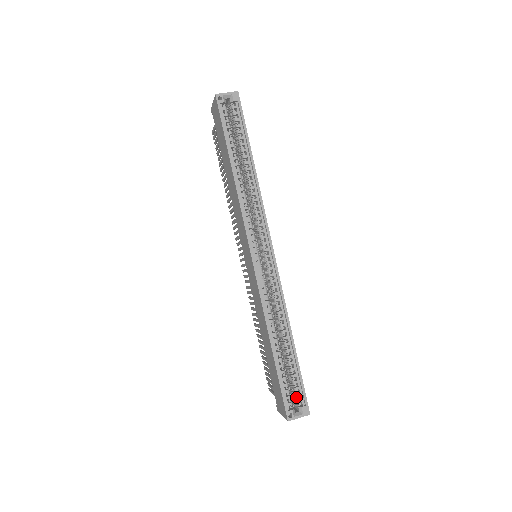
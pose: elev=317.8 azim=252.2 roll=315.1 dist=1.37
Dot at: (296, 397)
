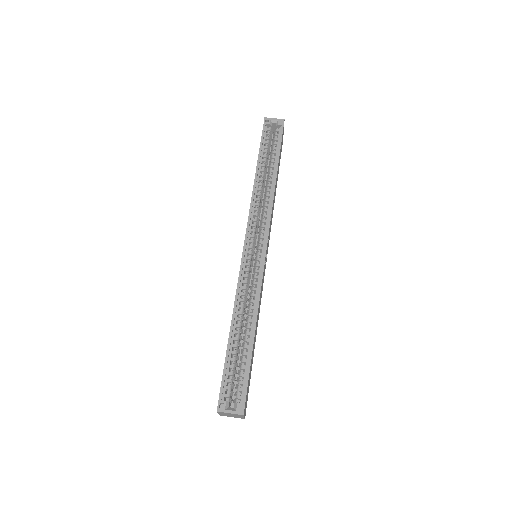
Dot at: (237, 392)
